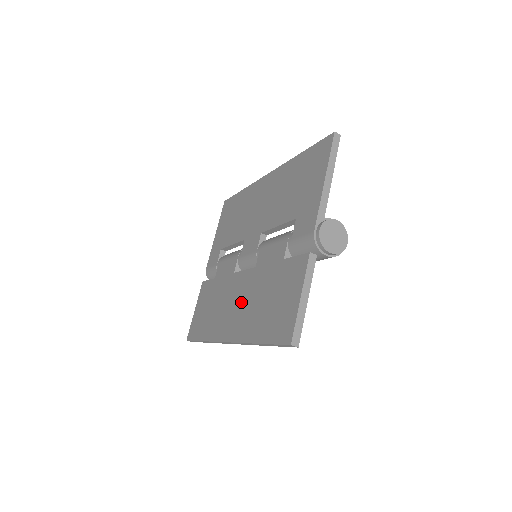
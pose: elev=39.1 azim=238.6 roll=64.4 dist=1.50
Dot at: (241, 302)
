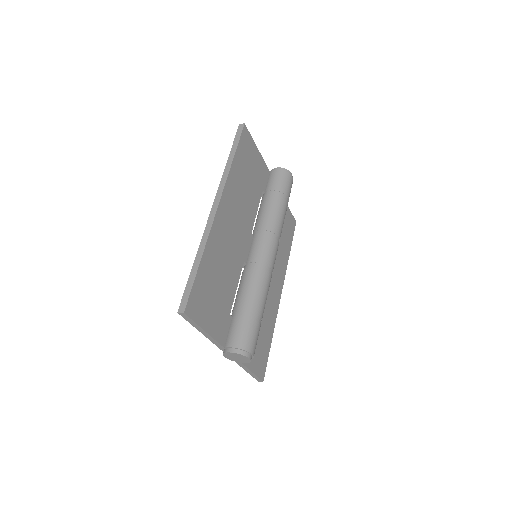
Dot at: occluded
